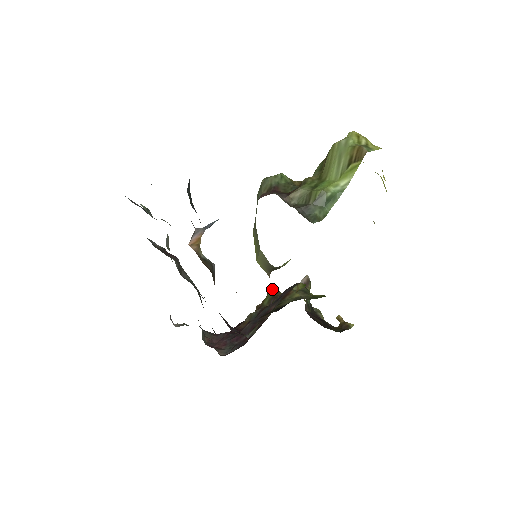
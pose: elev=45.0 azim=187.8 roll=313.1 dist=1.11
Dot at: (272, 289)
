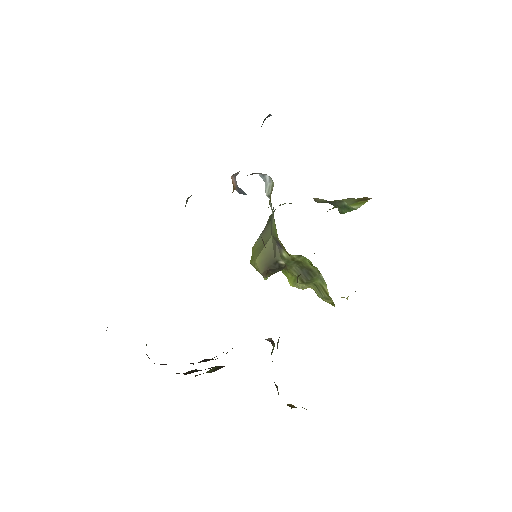
Dot at: occluded
